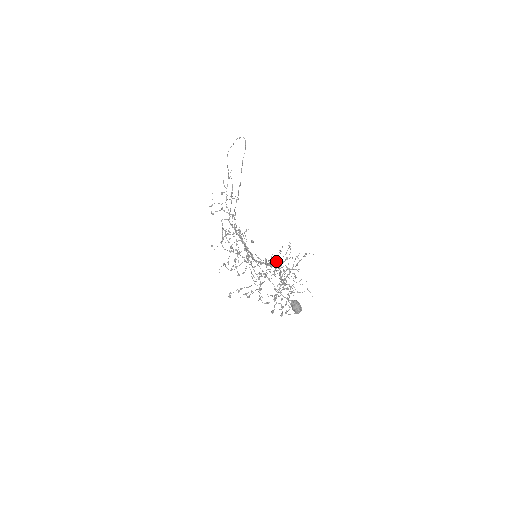
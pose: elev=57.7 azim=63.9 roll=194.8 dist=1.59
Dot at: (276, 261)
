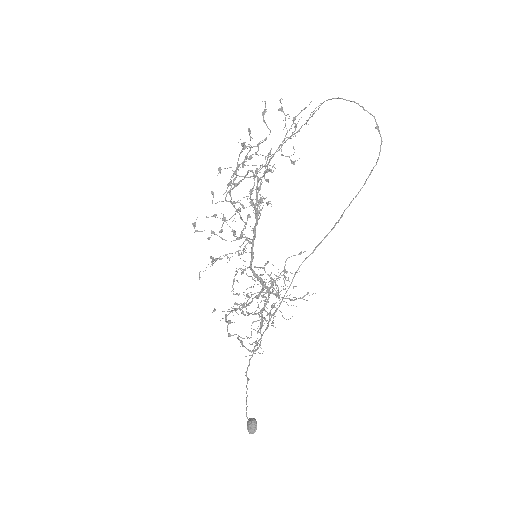
Dot at: (272, 285)
